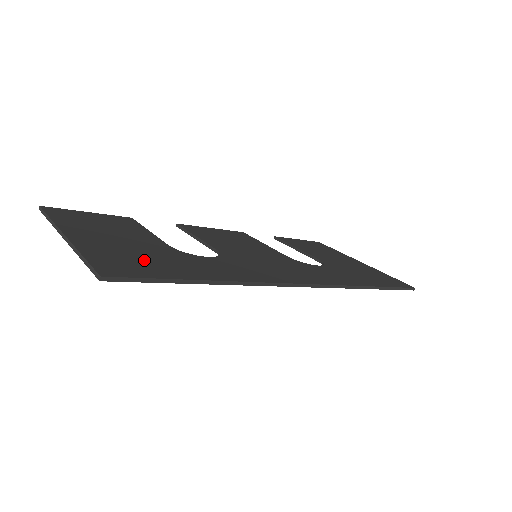
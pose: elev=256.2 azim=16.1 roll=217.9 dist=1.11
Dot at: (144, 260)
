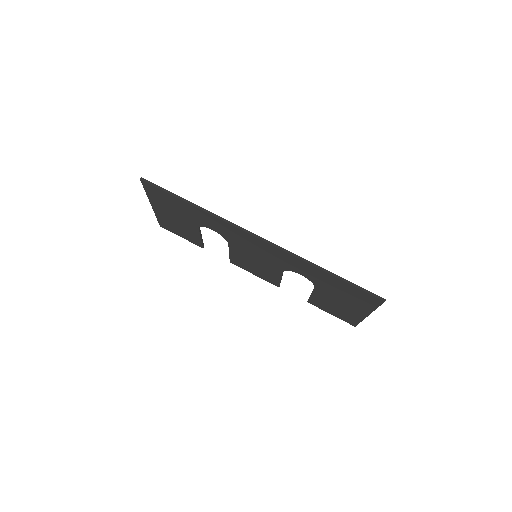
Dot at: occluded
